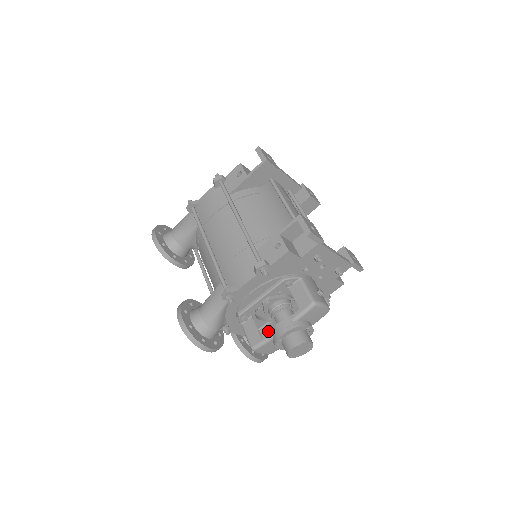
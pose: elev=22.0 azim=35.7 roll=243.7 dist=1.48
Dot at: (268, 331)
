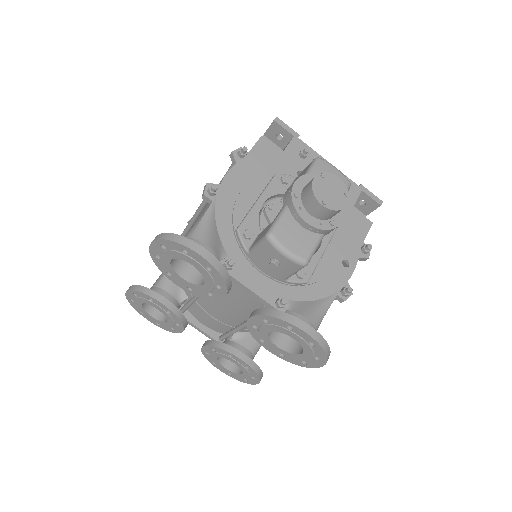
Dot at: occluded
